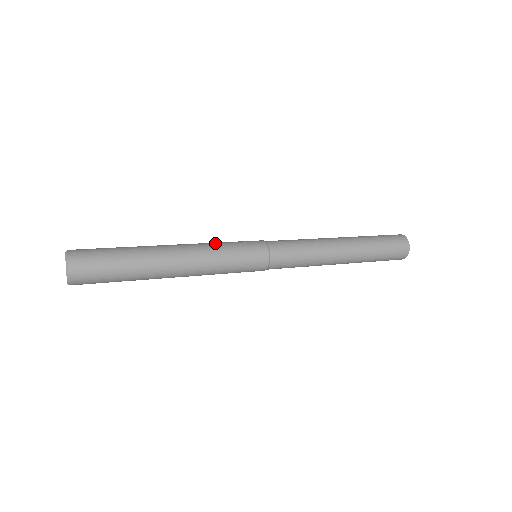
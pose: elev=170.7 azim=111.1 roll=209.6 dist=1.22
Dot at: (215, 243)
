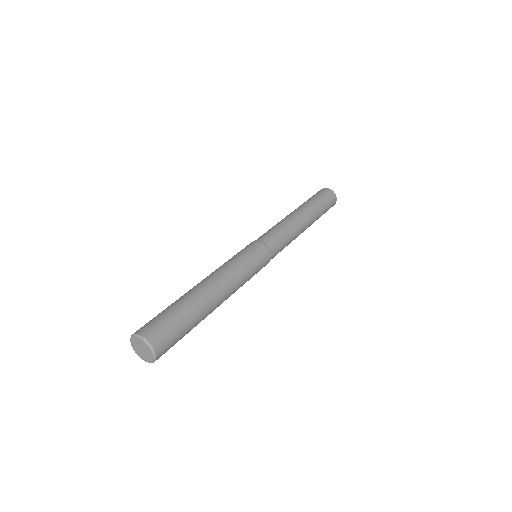
Dot at: (230, 262)
